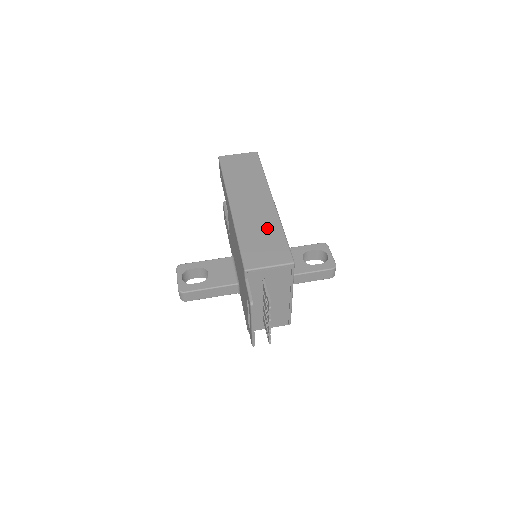
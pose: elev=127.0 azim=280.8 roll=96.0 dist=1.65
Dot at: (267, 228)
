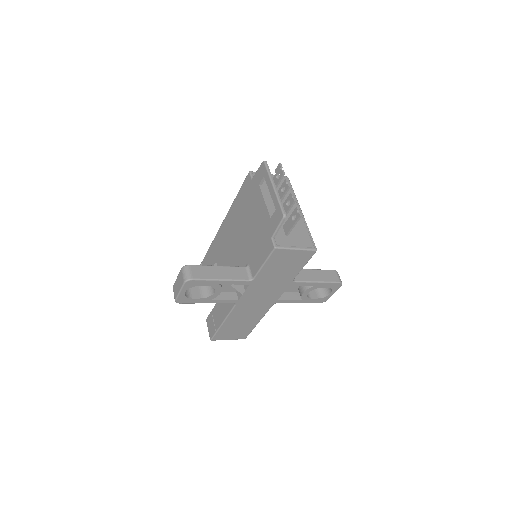
Dot at: occluded
